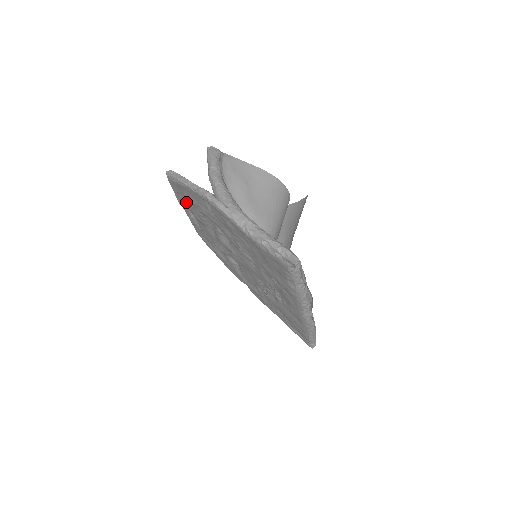
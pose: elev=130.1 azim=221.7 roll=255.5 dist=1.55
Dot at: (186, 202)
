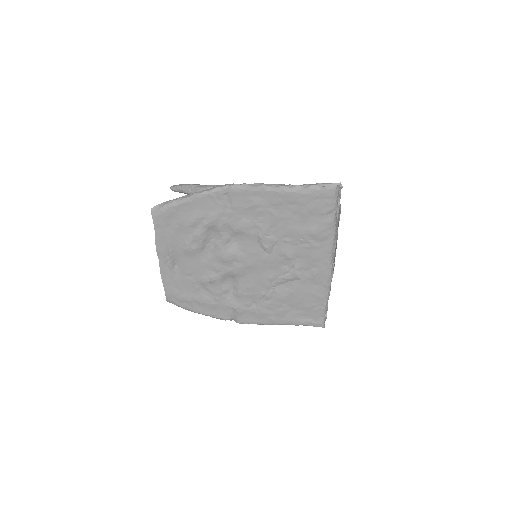
Dot at: (175, 235)
